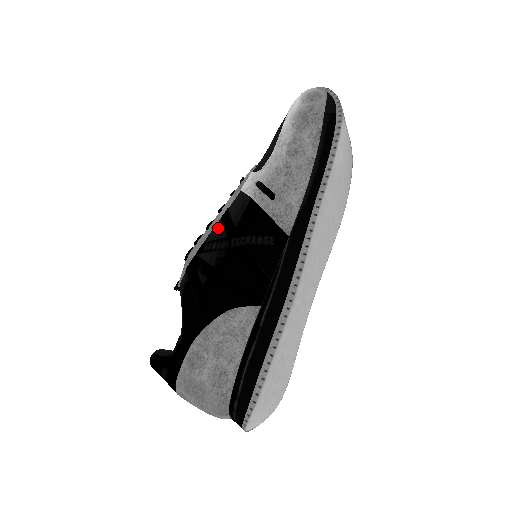
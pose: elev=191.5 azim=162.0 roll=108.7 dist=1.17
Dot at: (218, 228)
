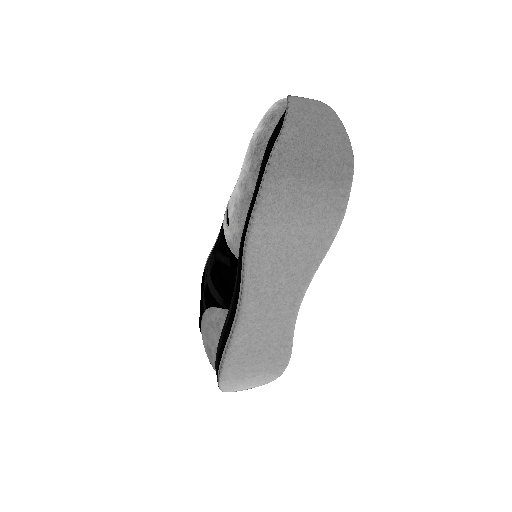
Dot at: occluded
